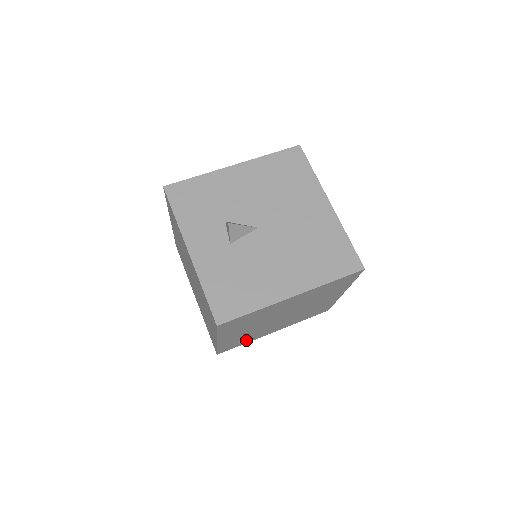
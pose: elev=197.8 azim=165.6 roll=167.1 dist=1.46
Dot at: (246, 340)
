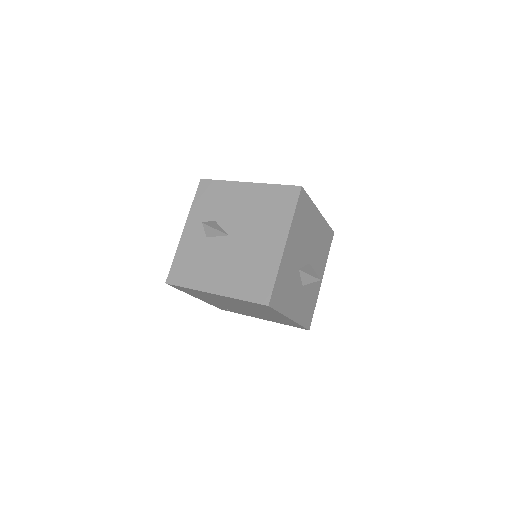
Dot at: (236, 311)
